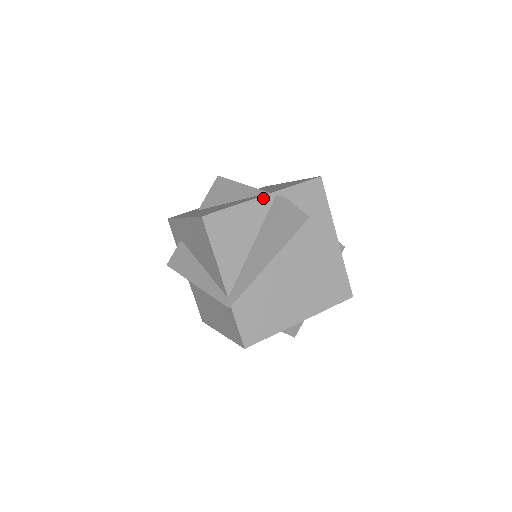
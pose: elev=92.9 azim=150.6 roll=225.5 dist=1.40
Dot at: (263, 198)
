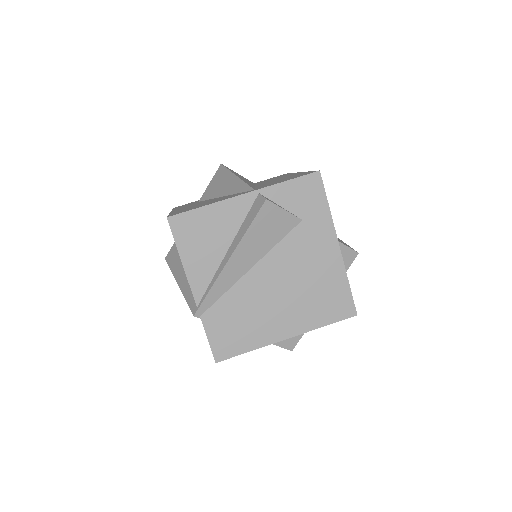
Dot at: (242, 197)
